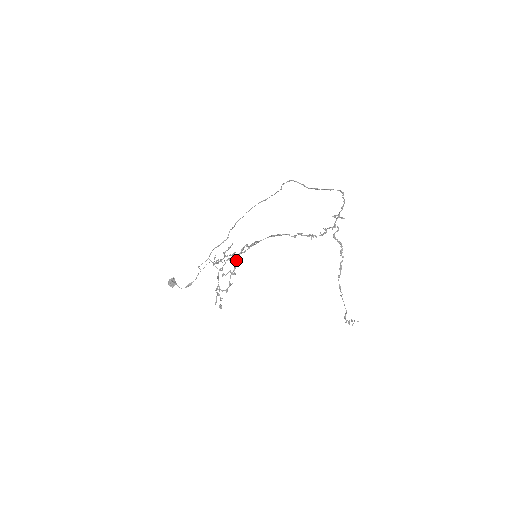
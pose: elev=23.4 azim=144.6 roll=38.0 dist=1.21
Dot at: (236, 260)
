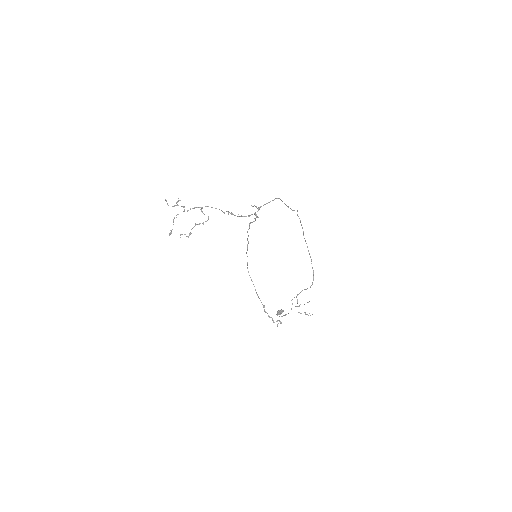
Dot at: occluded
